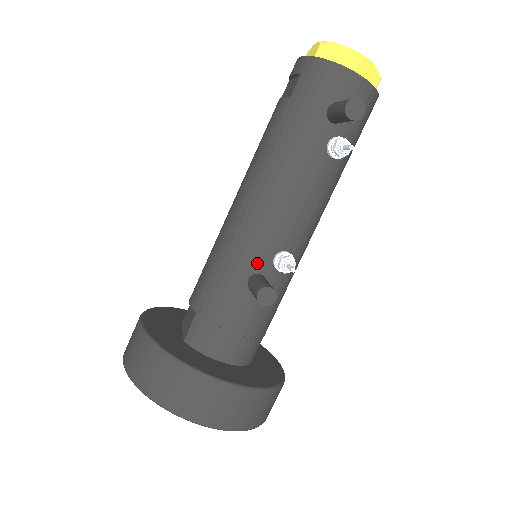
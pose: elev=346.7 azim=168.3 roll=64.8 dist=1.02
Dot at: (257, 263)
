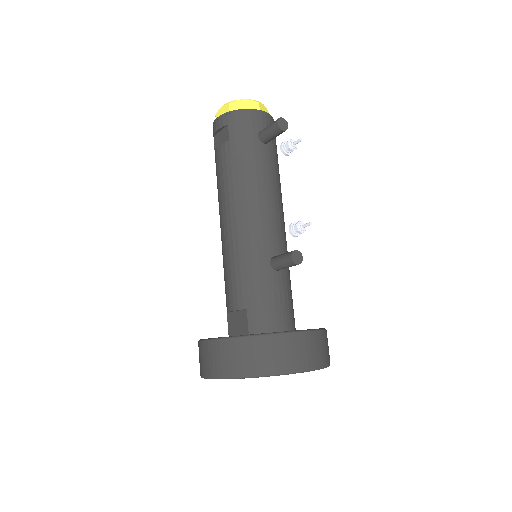
Dot at: (270, 250)
